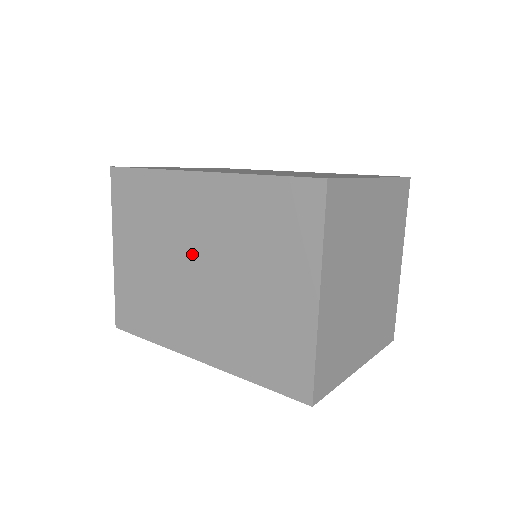
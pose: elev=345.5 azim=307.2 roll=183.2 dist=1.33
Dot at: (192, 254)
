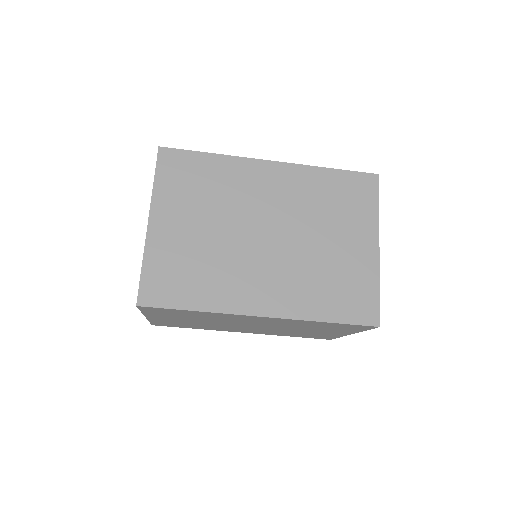
Dot at: (262, 222)
